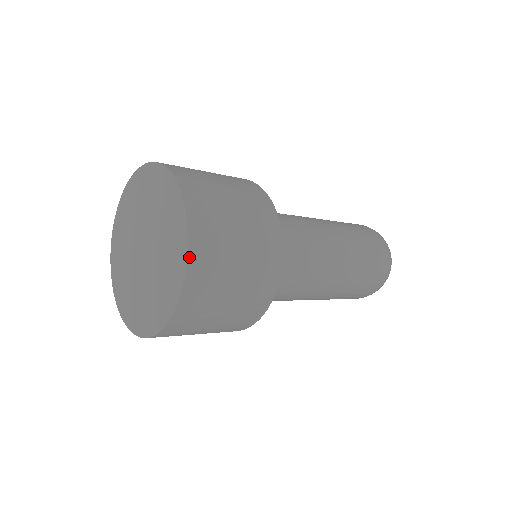
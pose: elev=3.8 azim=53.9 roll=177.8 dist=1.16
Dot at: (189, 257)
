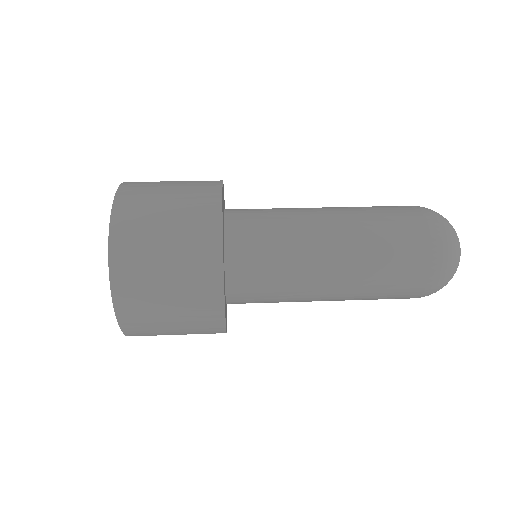
Dot at: (116, 310)
